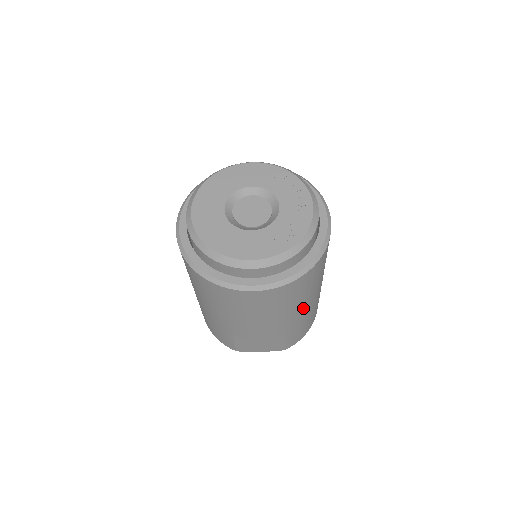
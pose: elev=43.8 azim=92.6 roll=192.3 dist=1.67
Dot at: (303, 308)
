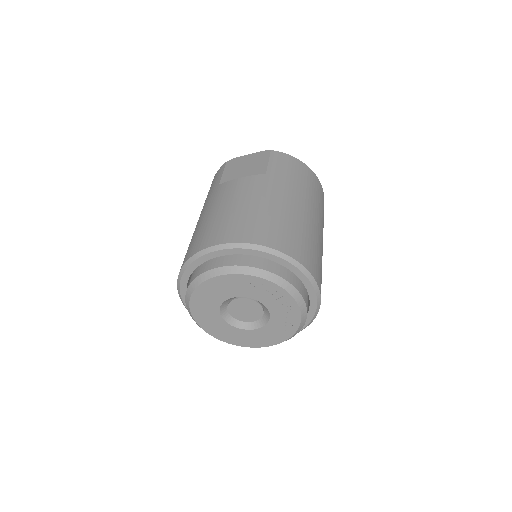
Dot at: occluded
